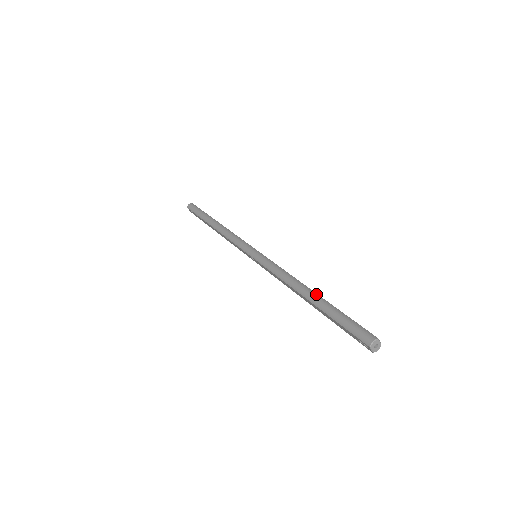
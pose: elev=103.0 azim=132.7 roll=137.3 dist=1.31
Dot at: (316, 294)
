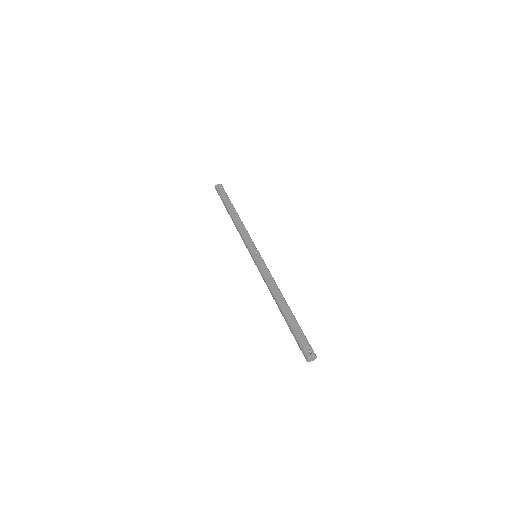
Dot at: (282, 310)
